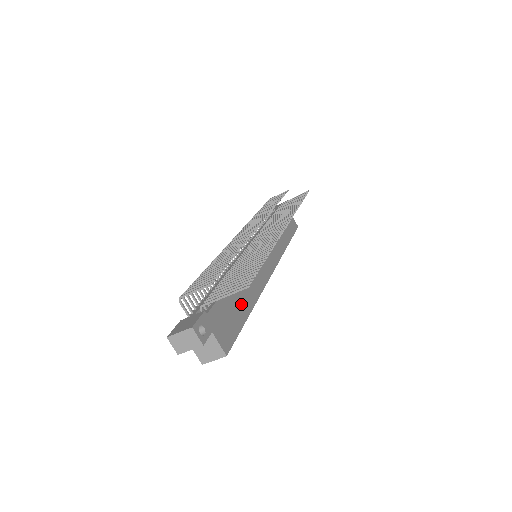
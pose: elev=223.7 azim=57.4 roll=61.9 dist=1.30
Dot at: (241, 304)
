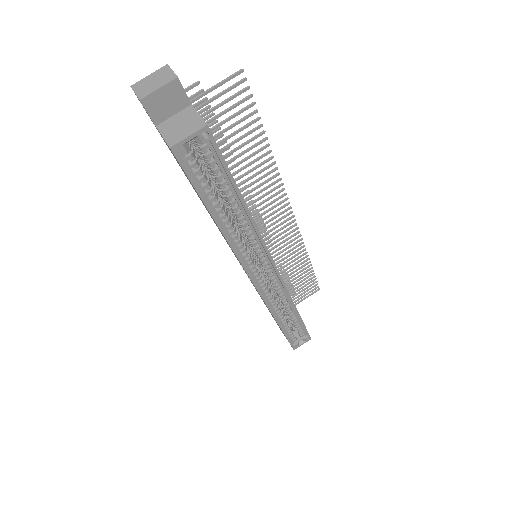
Dot at: occluded
